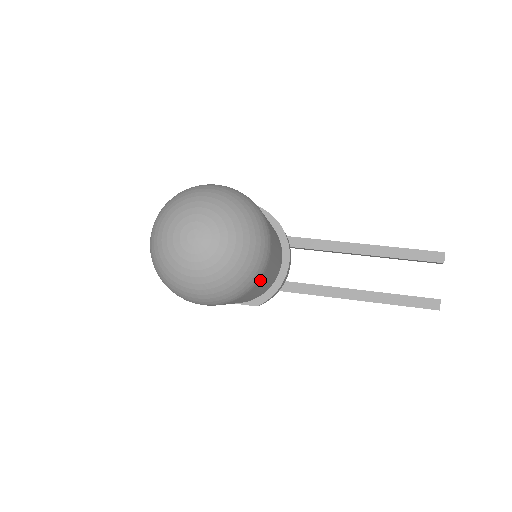
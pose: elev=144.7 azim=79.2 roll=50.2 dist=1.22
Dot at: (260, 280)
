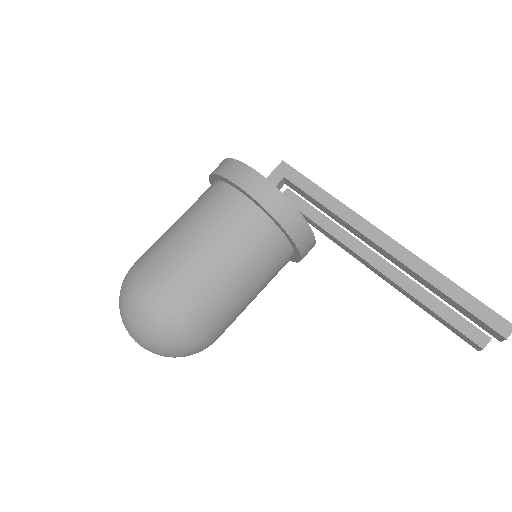
Dot at: occluded
